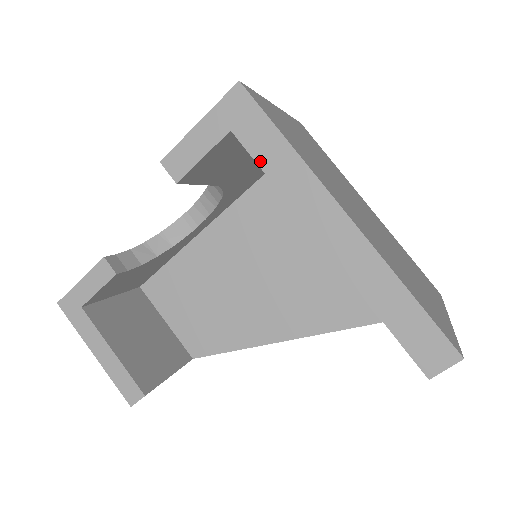
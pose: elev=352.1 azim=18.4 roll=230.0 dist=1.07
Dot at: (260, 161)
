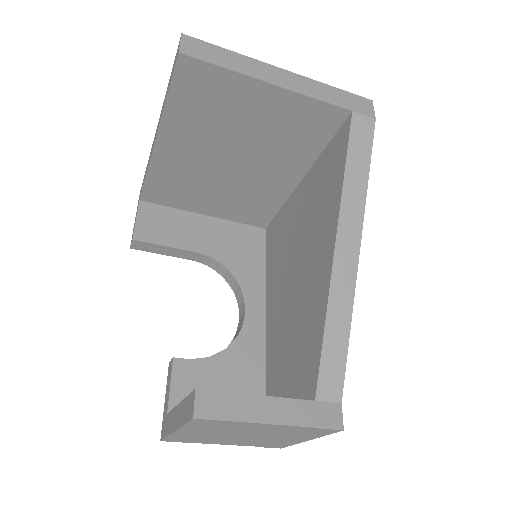
Dot at: (144, 183)
